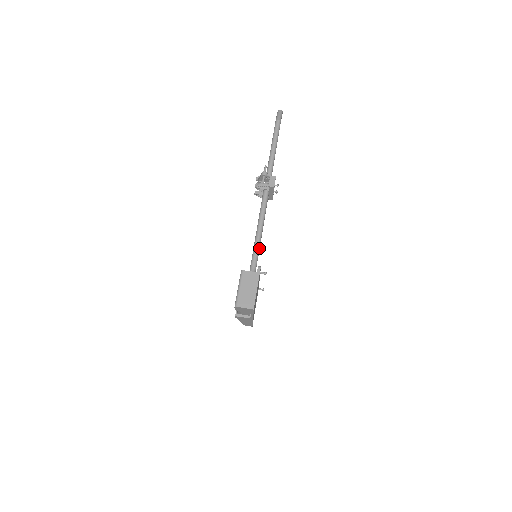
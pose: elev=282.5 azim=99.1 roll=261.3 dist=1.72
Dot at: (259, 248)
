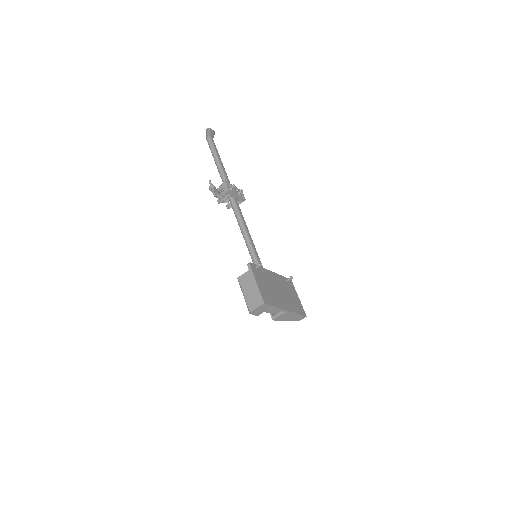
Dot at: (253, 248)
